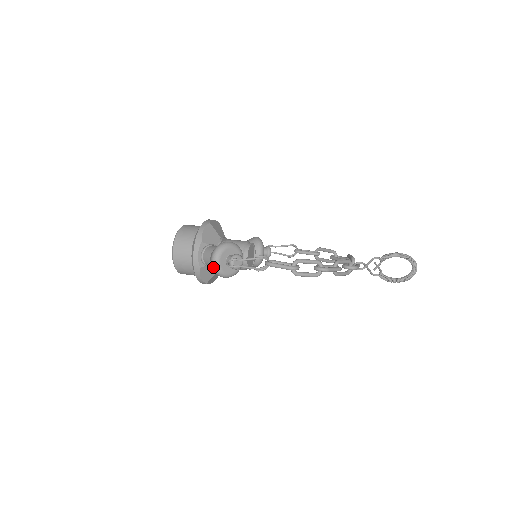
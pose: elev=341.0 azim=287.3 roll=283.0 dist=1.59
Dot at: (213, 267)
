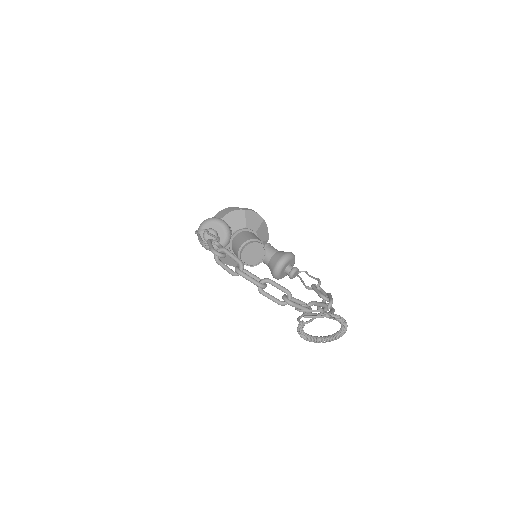
Dot at: (198, 232)
